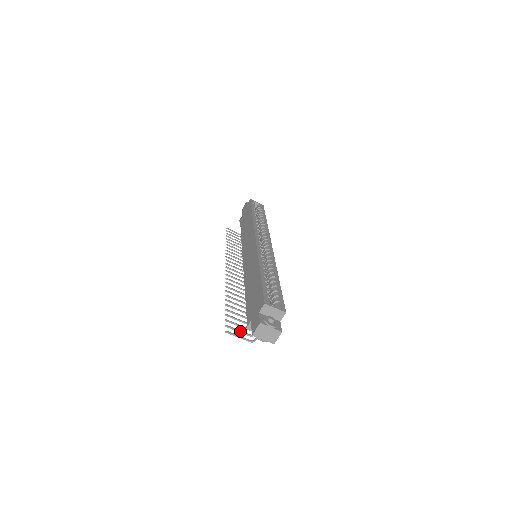
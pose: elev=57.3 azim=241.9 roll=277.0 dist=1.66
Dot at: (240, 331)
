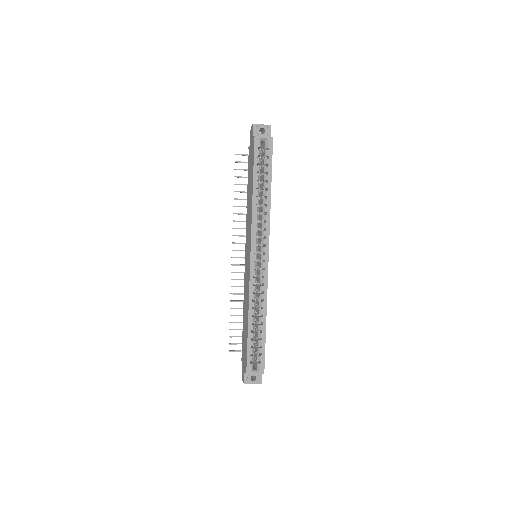
Dot at: occluded
